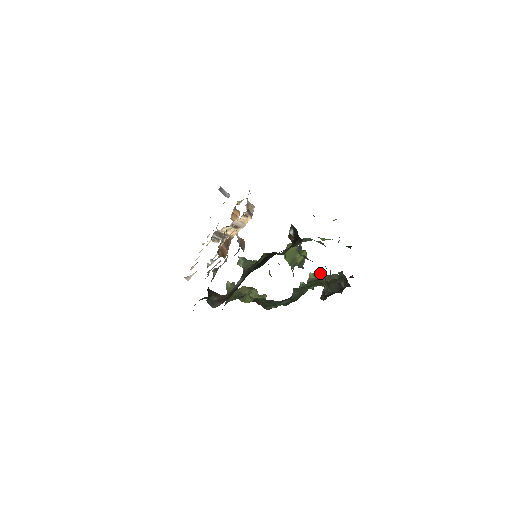
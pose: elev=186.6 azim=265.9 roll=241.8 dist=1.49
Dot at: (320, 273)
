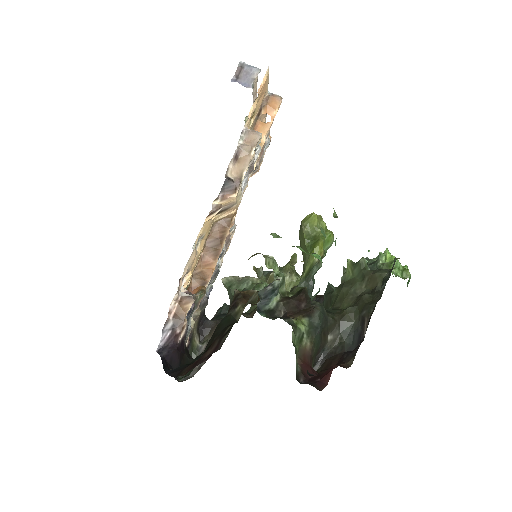
Dot at: (359, 266)
